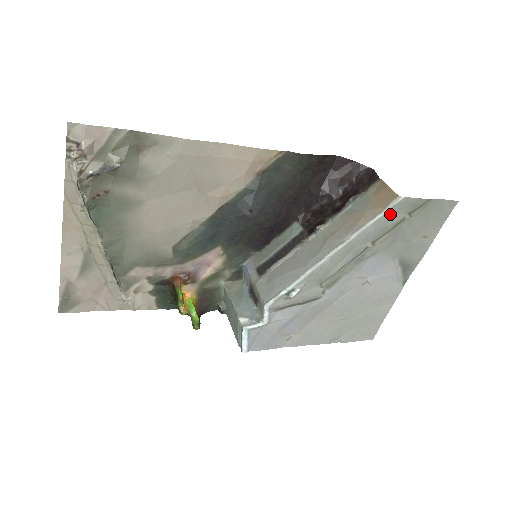
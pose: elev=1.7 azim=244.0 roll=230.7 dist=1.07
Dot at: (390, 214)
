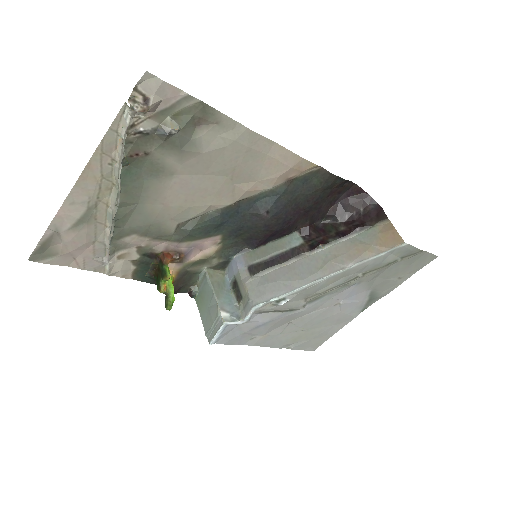
Dot at: (389, 254)
